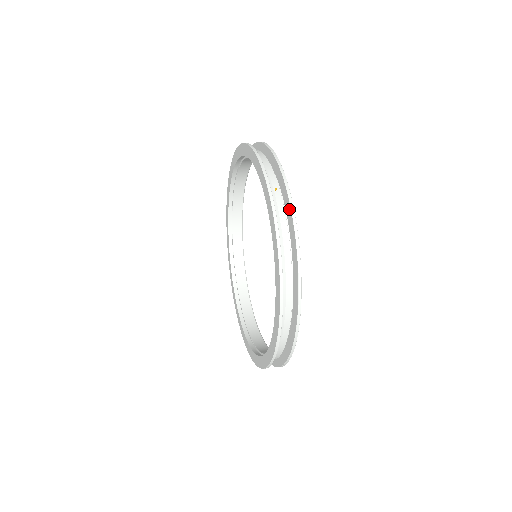
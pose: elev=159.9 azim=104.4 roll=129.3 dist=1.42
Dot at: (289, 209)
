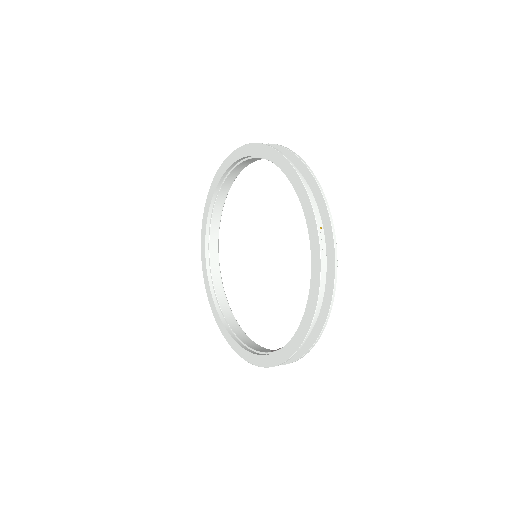
Dot at: (332, 253)
